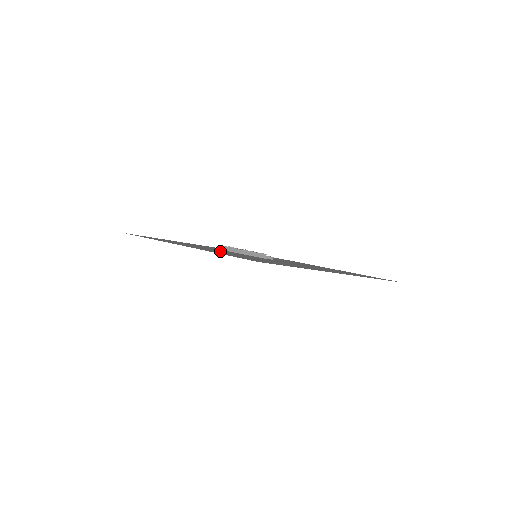
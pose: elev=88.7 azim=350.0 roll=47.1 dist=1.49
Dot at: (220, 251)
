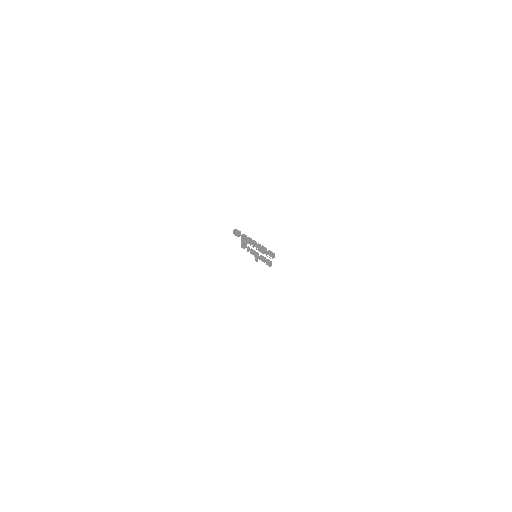
Dot at: occluded
